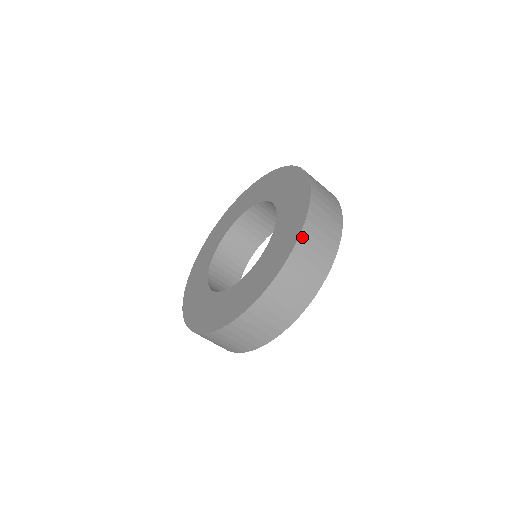
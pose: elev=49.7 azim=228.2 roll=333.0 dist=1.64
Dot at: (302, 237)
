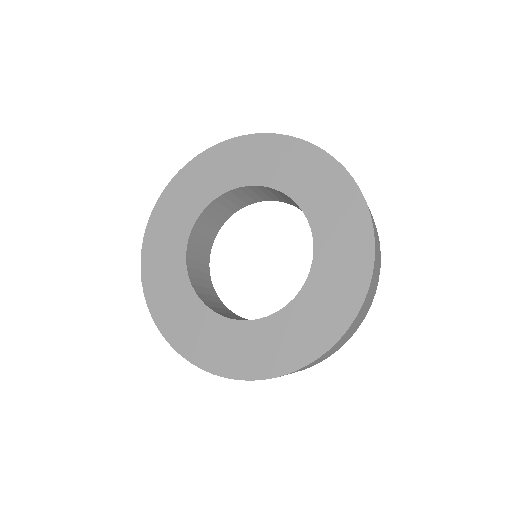
Dot at: (371, 283)
